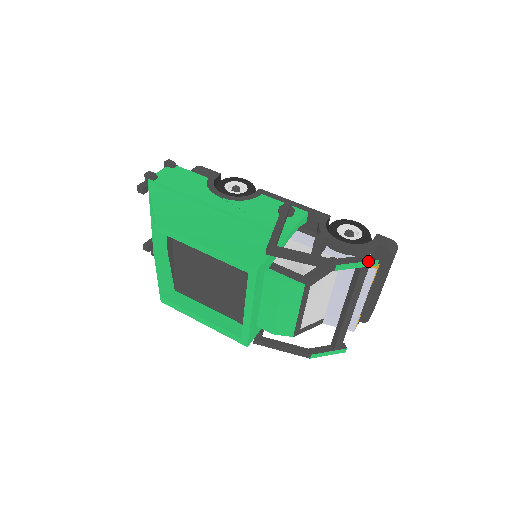
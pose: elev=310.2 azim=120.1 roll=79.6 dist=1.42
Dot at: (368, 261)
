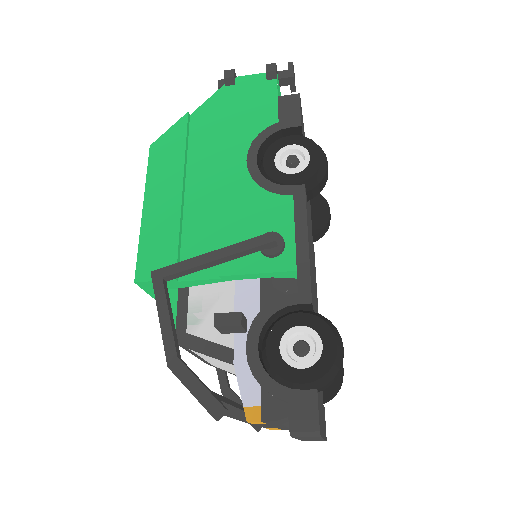
Dot at: (203, 405)
